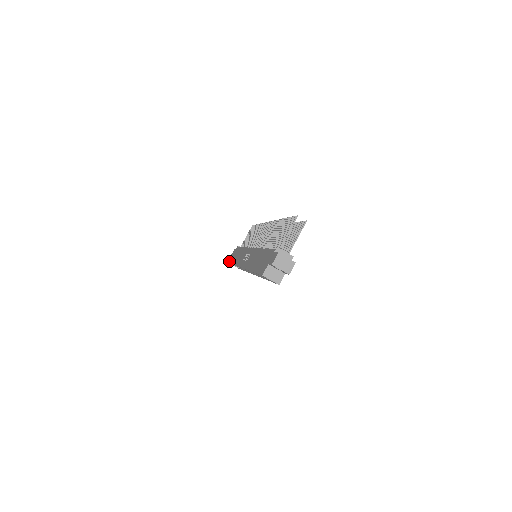
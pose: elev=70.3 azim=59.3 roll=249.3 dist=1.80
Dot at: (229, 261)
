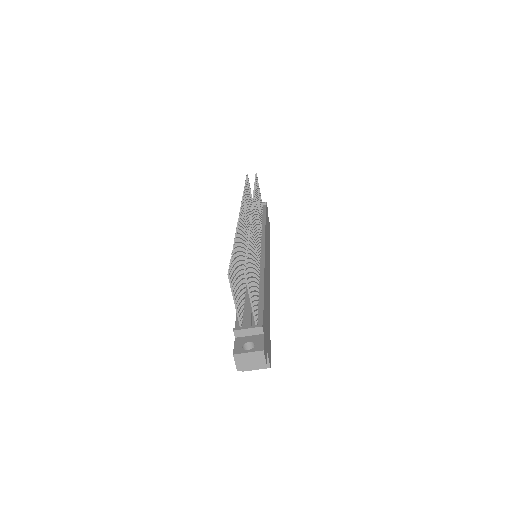
Dot at: occluded
